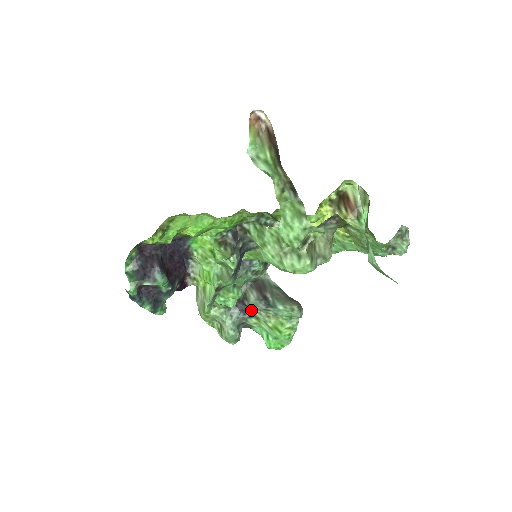
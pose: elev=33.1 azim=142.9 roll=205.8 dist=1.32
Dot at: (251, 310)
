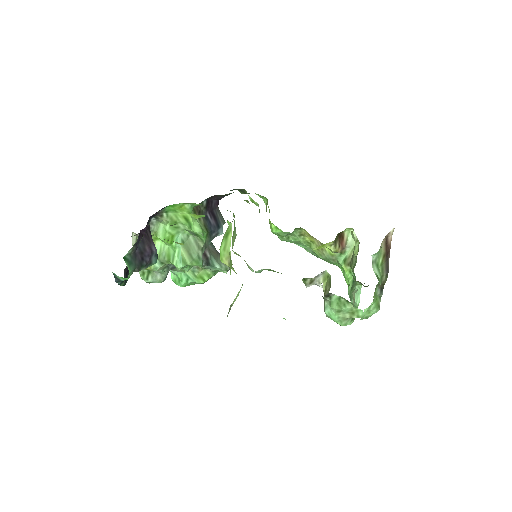
Dot at: occluded
